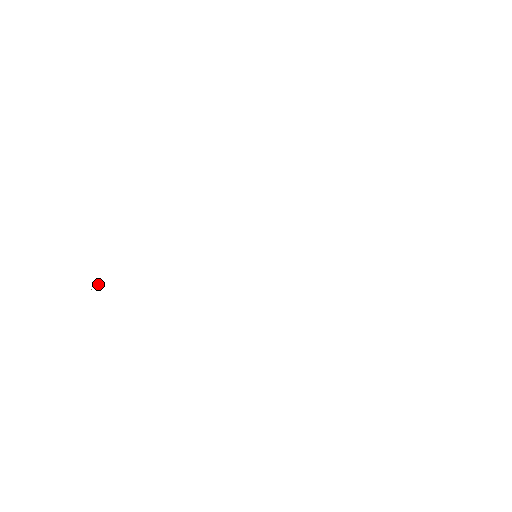
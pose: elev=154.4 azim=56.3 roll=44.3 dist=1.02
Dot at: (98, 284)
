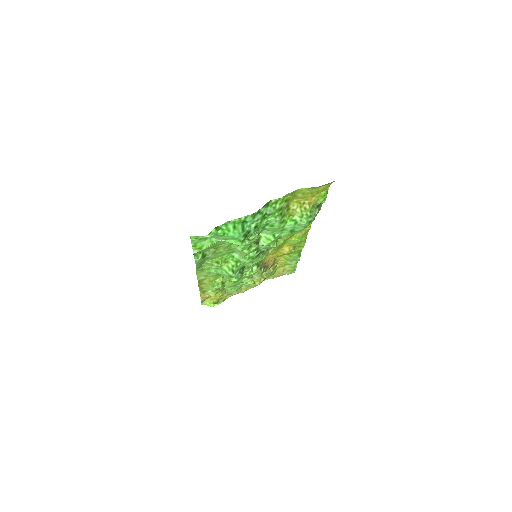
Dot at: (211, 301)
